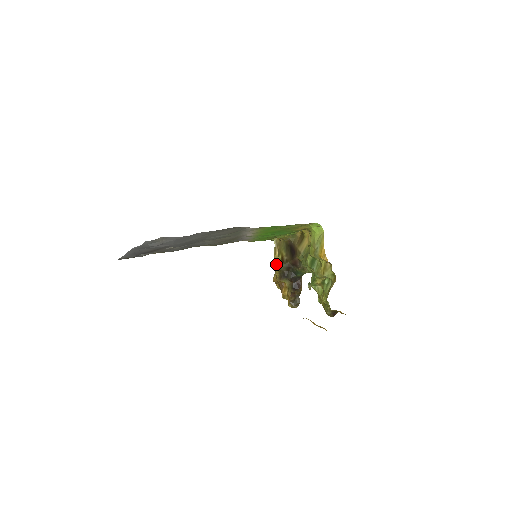
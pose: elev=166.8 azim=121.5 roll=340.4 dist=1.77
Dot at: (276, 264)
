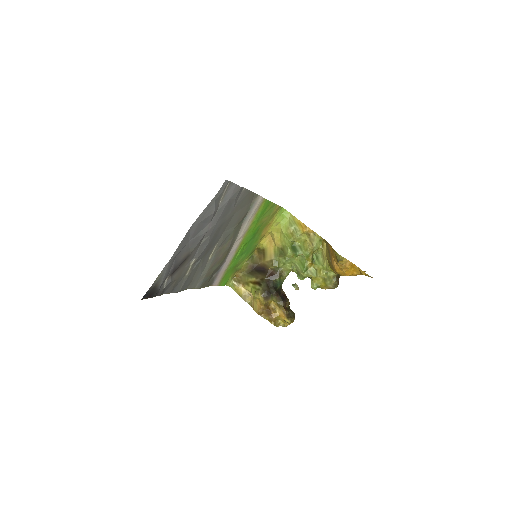
Dot at: (253, 292)
